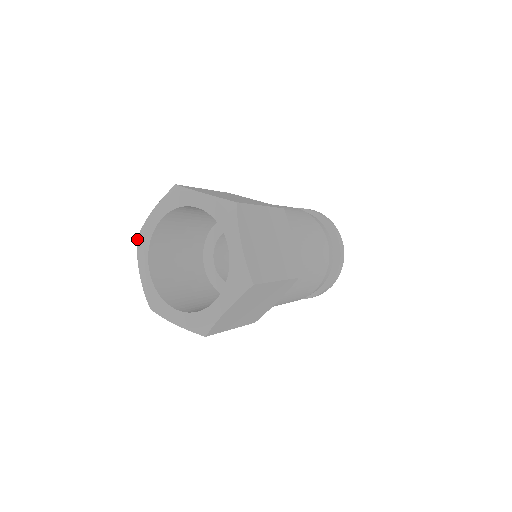
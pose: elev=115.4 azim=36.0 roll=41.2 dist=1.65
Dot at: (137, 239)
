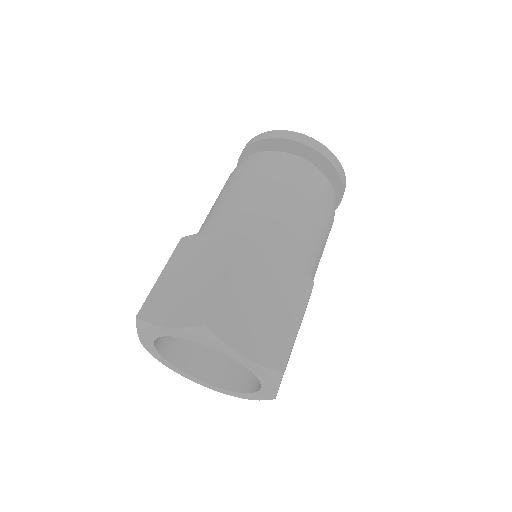
Dot at: occluded
